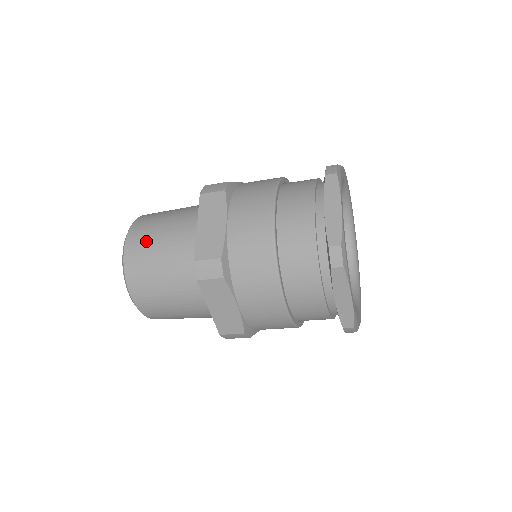
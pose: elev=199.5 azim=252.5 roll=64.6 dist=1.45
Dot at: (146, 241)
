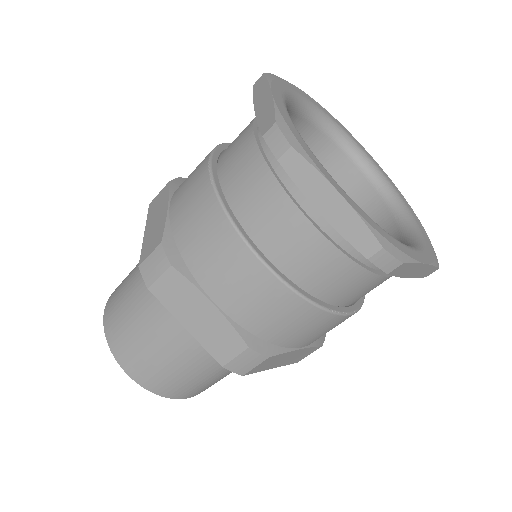
Dot at: occluded
